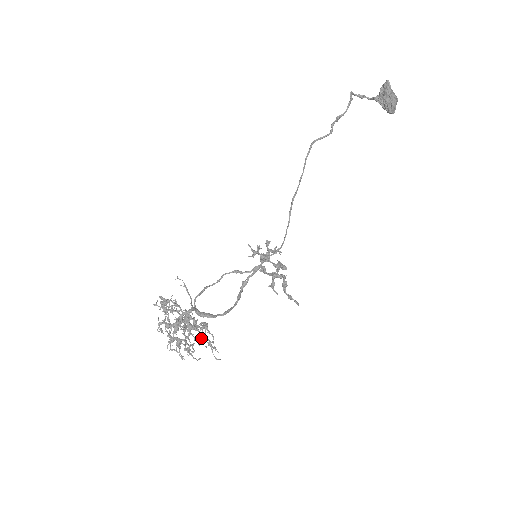
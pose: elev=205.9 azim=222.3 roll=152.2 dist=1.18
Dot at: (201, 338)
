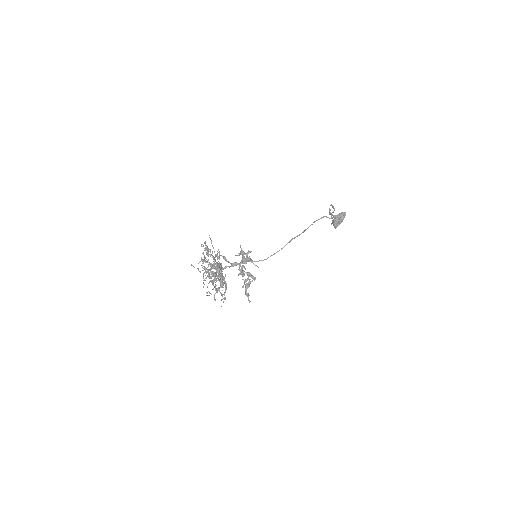
Dot at: occluded
